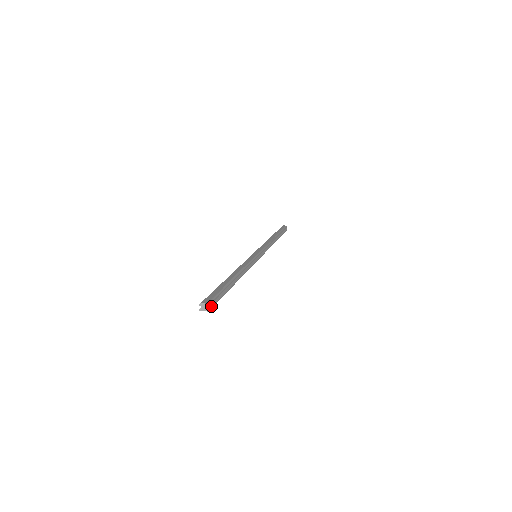
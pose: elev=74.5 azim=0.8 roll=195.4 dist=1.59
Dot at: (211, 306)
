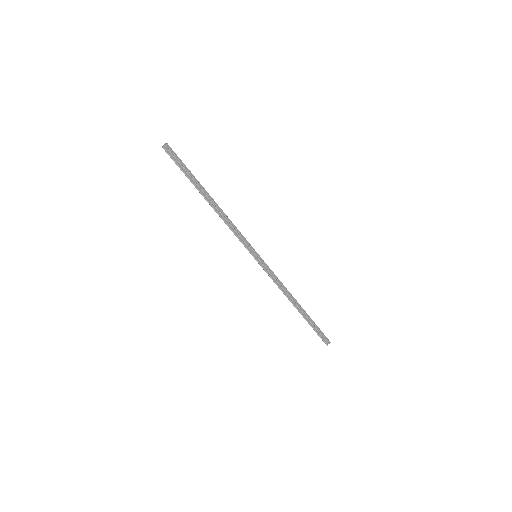
Dot at: (168, 152)
